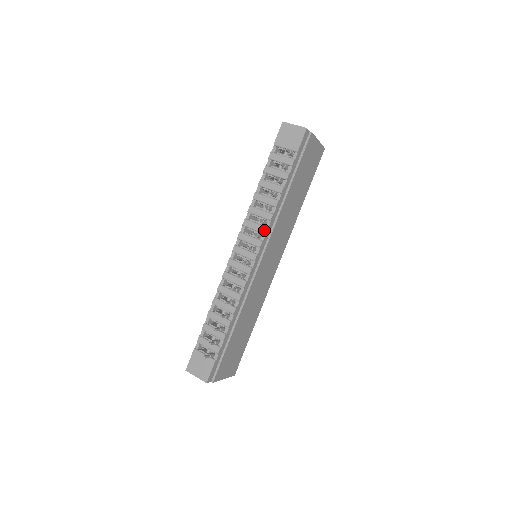
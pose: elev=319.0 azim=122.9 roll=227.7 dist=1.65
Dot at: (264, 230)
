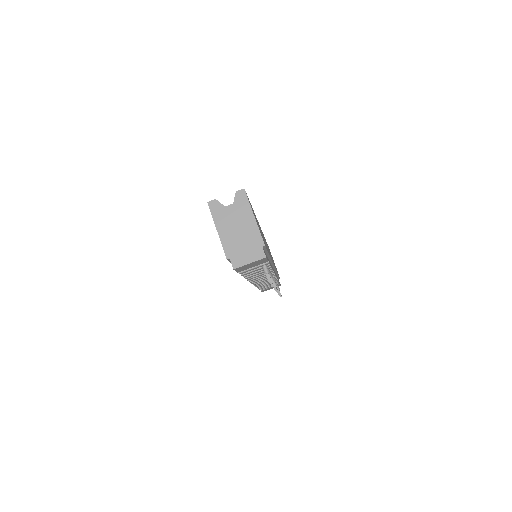
Dot at: occluded
